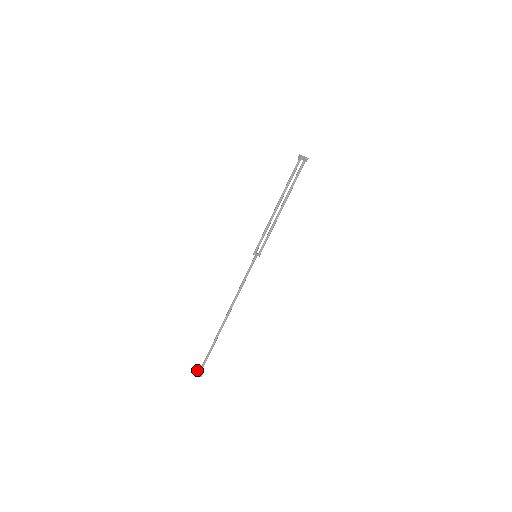
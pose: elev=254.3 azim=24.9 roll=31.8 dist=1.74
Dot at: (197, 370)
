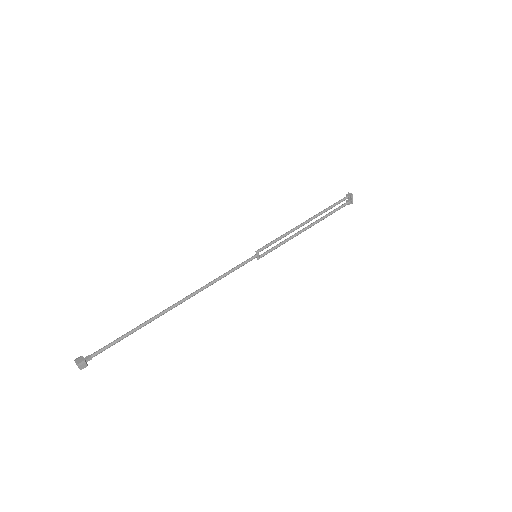
Dot at: (80, 356)
